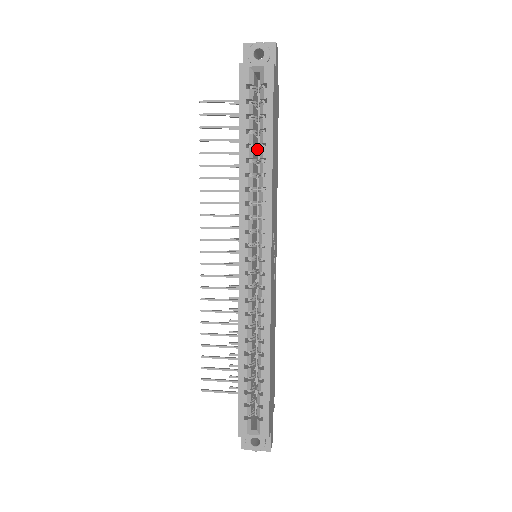
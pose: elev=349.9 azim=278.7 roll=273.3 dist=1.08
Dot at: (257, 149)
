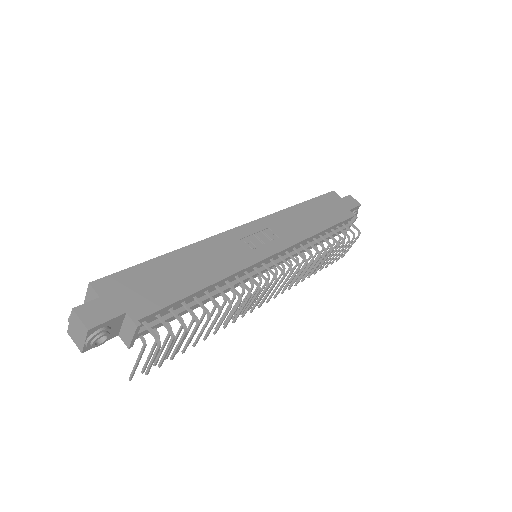
Dot at: occluded
